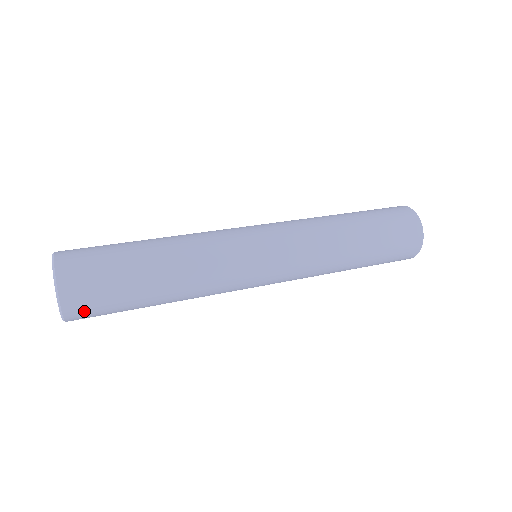
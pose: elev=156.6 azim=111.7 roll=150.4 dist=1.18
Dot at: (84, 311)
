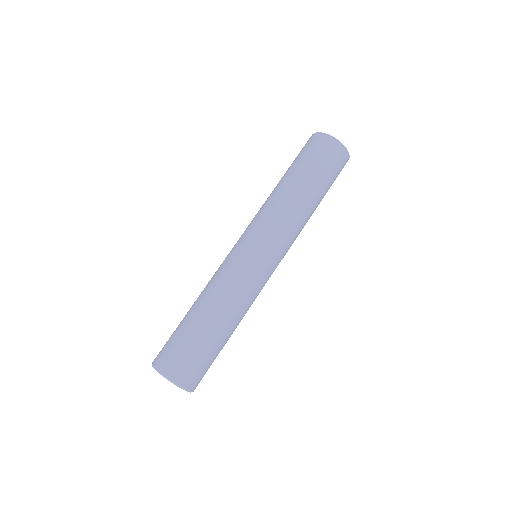
Dot at: (198, 379)
